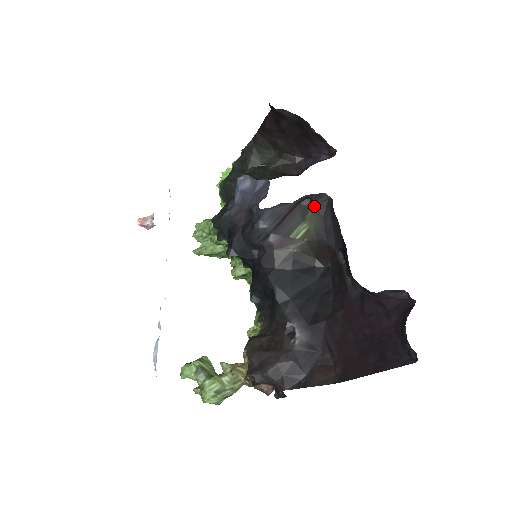
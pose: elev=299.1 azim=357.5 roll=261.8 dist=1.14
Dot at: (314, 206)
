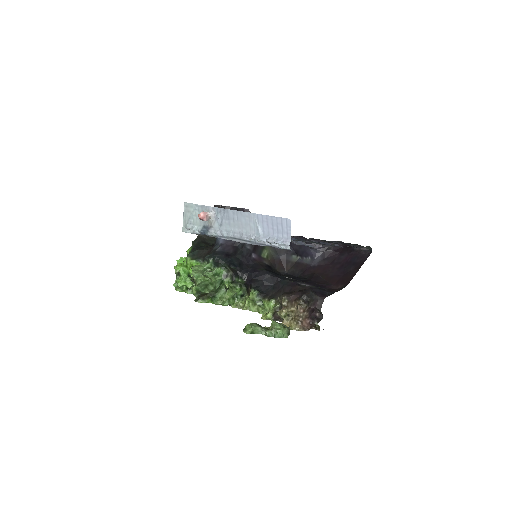
Dot at: occluded
